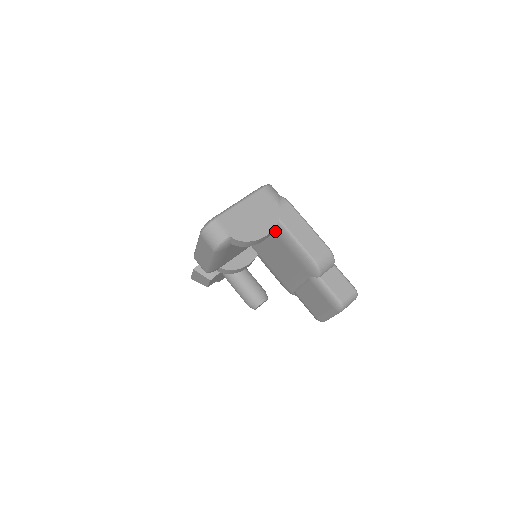
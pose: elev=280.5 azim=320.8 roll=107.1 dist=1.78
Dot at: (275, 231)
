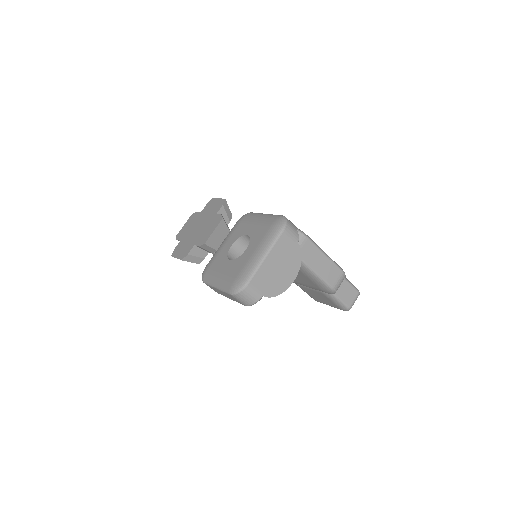
Dot at: occluded
